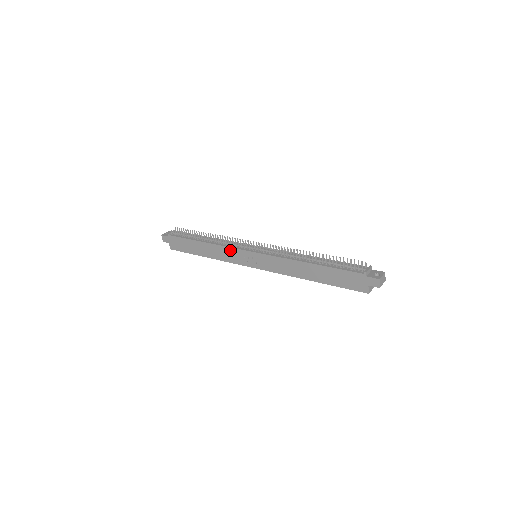
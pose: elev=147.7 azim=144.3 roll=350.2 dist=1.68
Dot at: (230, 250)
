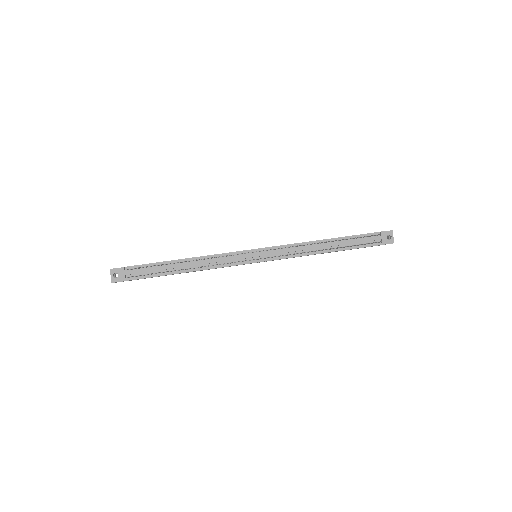
Dot at: occluded
